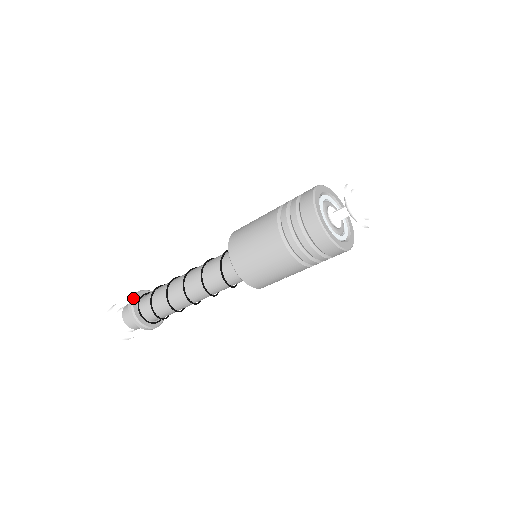
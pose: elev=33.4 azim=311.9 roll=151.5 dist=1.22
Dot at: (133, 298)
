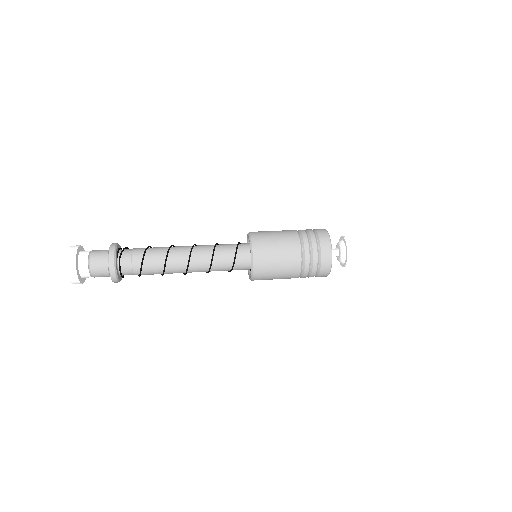
Dot at: (115, 268)
